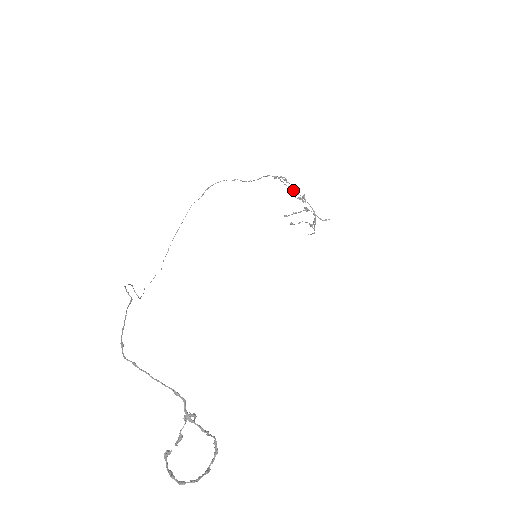
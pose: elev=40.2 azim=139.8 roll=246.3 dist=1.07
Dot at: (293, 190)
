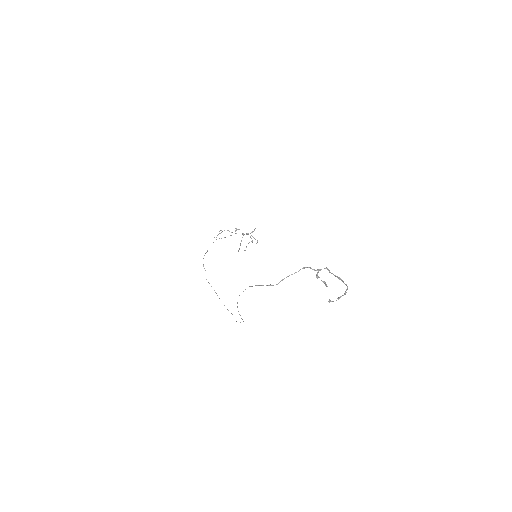
Dot at: occluded
